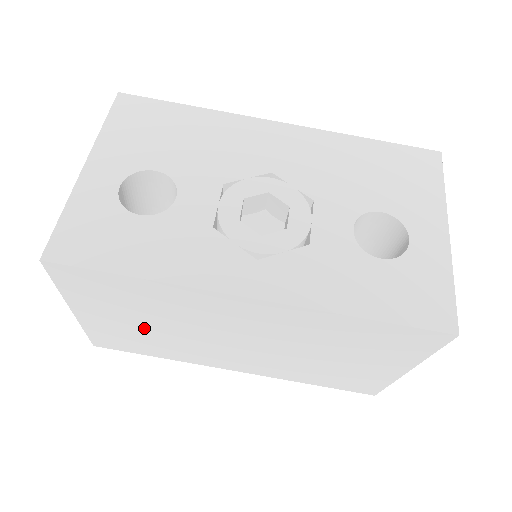
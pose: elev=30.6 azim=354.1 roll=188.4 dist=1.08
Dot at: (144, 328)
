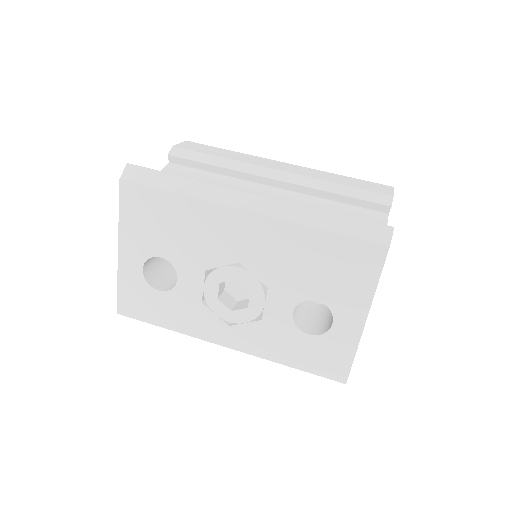
Dot at: occluded
